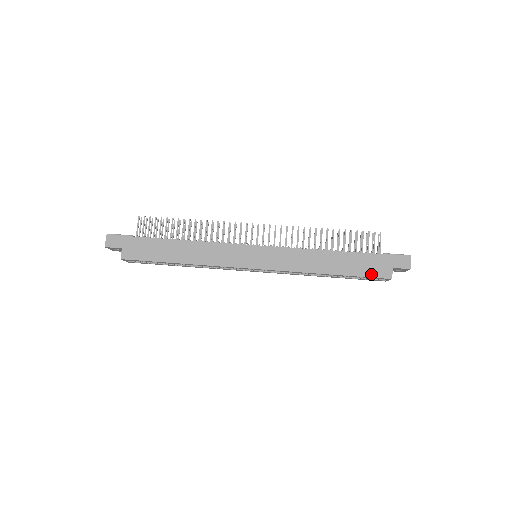
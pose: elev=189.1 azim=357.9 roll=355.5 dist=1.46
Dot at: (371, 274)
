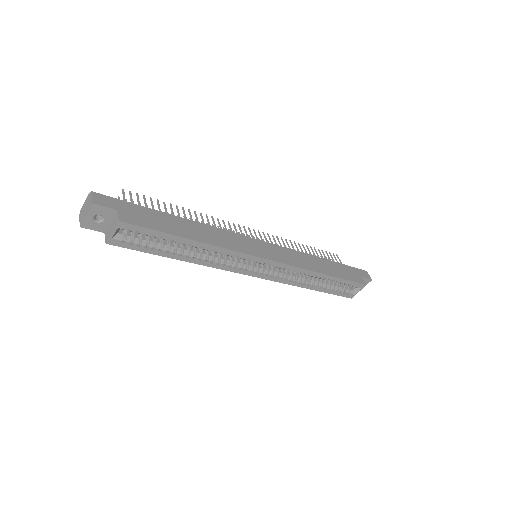
Dot at: (352, 279)
